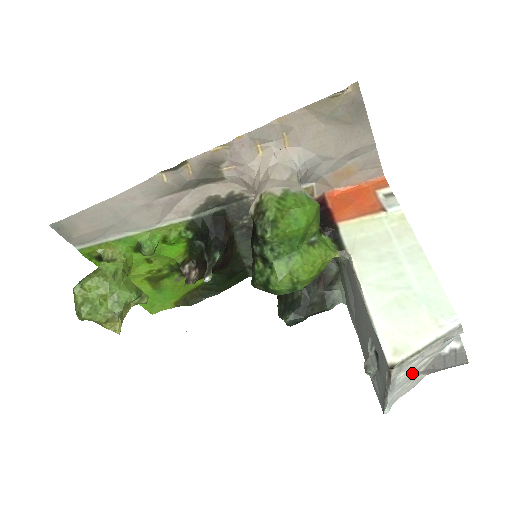
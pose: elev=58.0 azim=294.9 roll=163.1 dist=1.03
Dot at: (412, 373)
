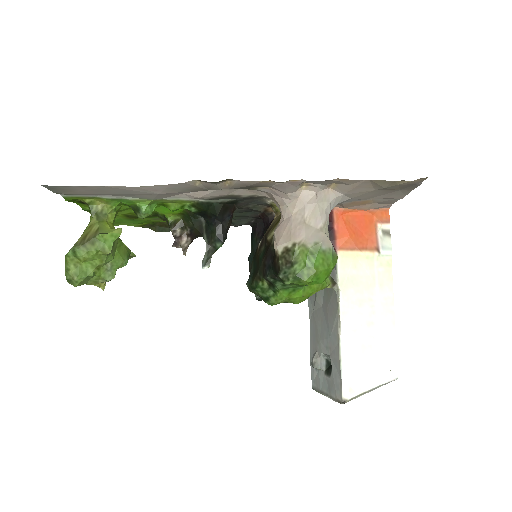
Dot at: occluded
